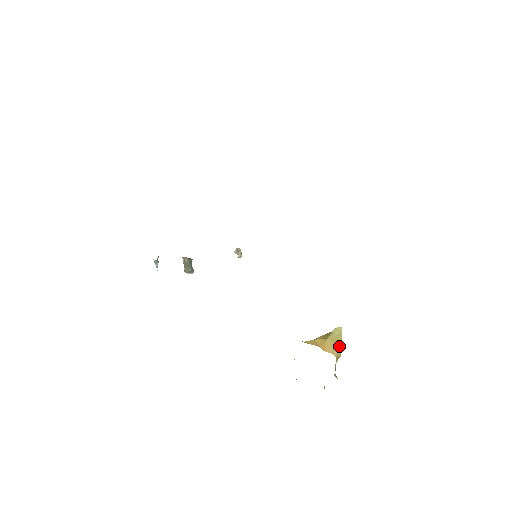
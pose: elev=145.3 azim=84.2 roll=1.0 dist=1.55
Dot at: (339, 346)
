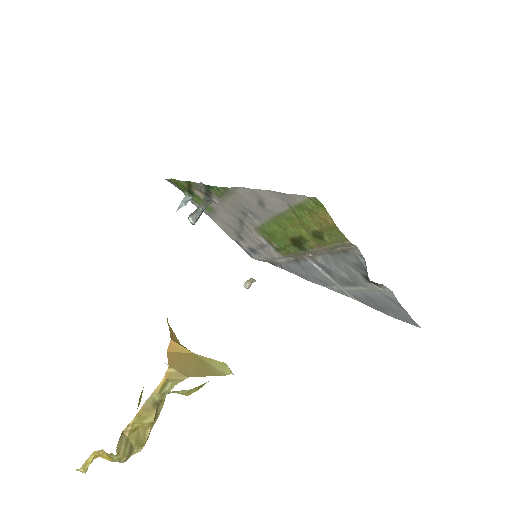
Dot at: (192, 373)
